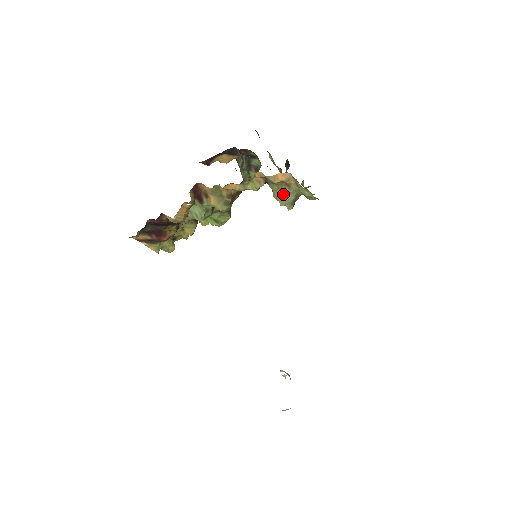
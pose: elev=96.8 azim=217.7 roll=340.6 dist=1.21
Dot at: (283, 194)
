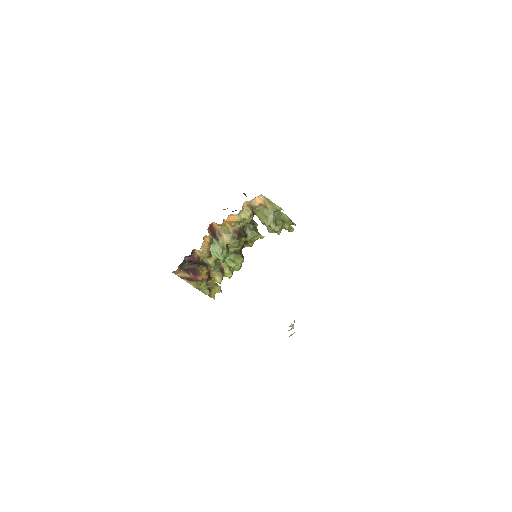
Dot at: (265, 216)
